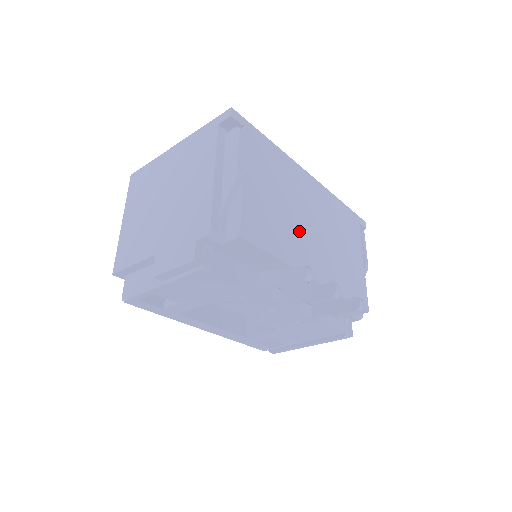
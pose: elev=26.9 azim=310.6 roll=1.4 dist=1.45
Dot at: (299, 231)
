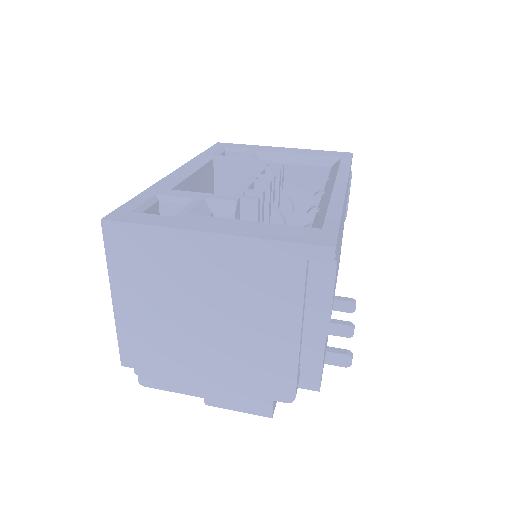
Dot at: occluded
